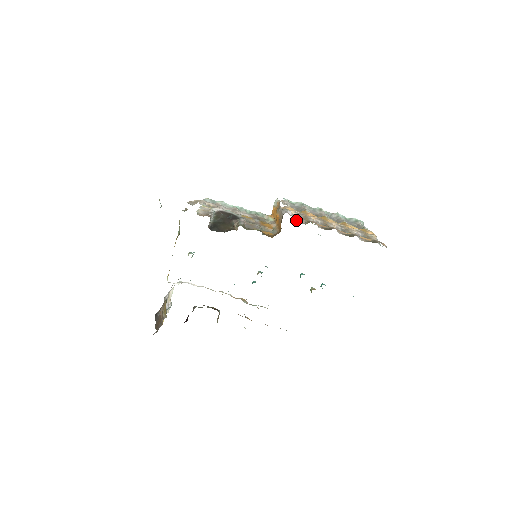
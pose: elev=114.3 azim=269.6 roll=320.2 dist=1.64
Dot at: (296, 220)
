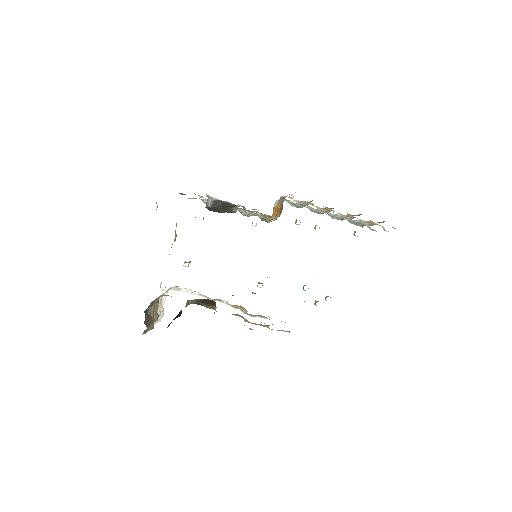
Dot at: (298, 203)
